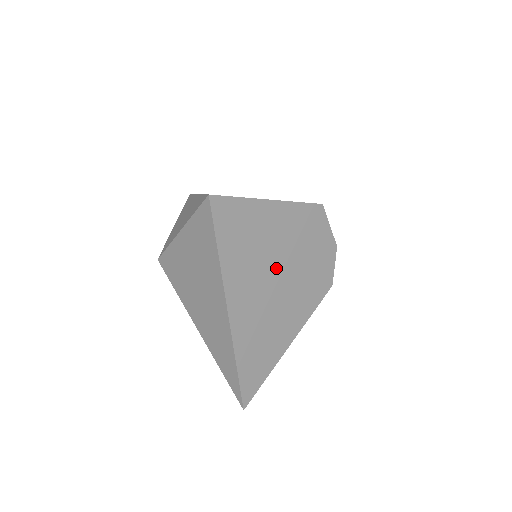
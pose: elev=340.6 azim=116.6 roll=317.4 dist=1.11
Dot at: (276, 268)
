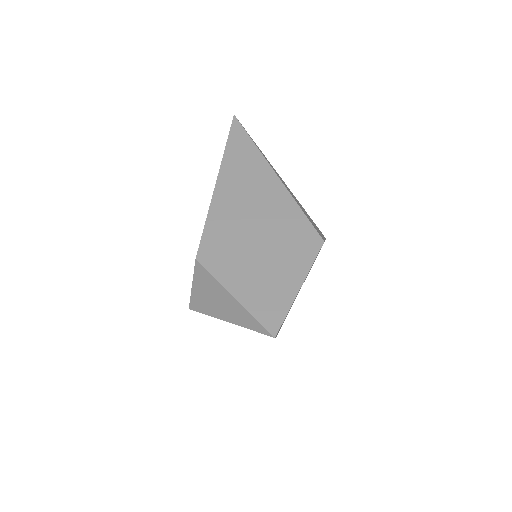
Dot at: occluded
